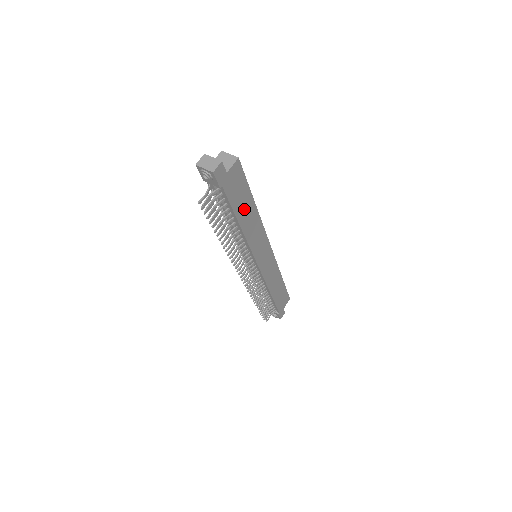
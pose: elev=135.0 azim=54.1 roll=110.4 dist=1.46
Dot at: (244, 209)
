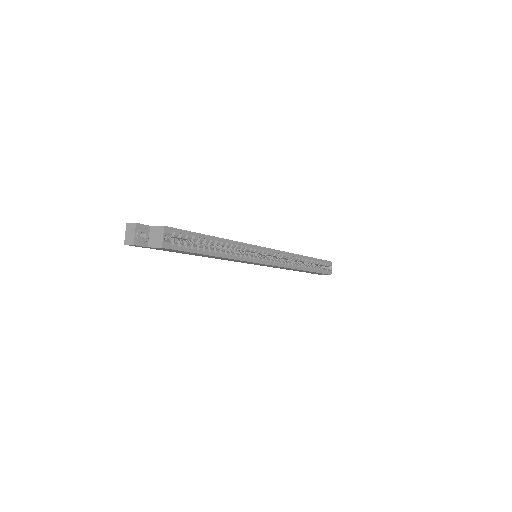
Dot at: occluded
